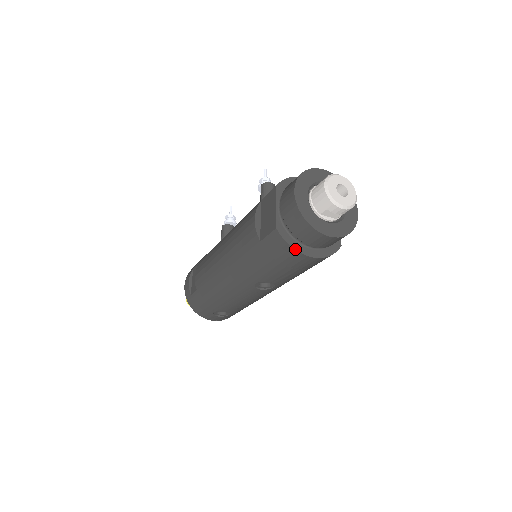
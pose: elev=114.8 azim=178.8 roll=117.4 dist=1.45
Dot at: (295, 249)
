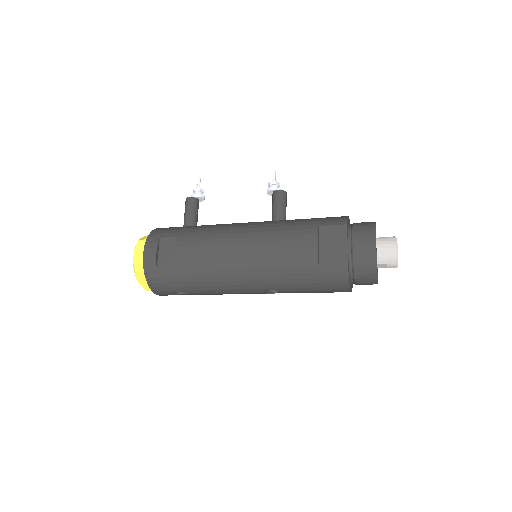
Dot at: occluded
